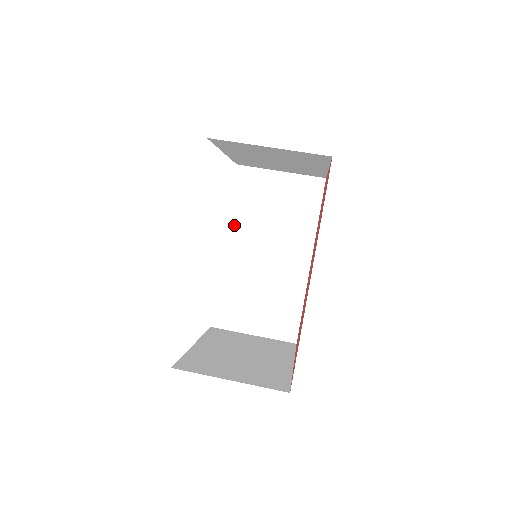
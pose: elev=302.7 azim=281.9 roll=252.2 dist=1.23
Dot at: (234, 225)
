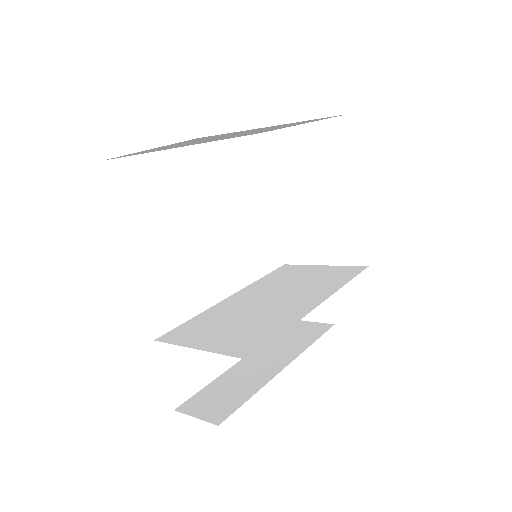
Dot at: (253, 287)
